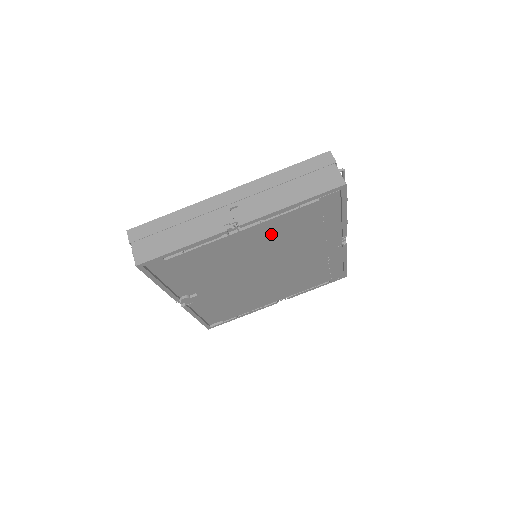
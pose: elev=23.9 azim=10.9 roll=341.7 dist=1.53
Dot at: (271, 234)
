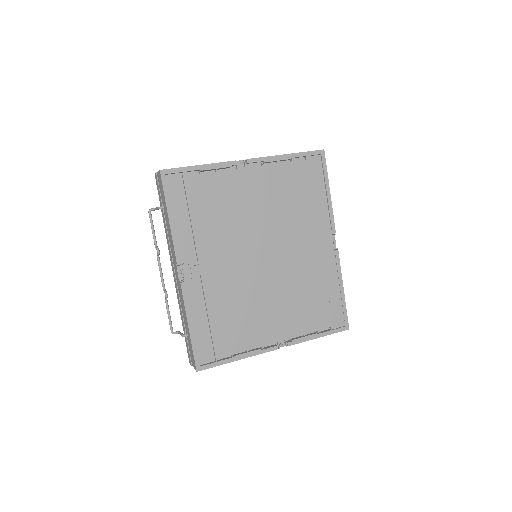
Dot at: (271, 188)
